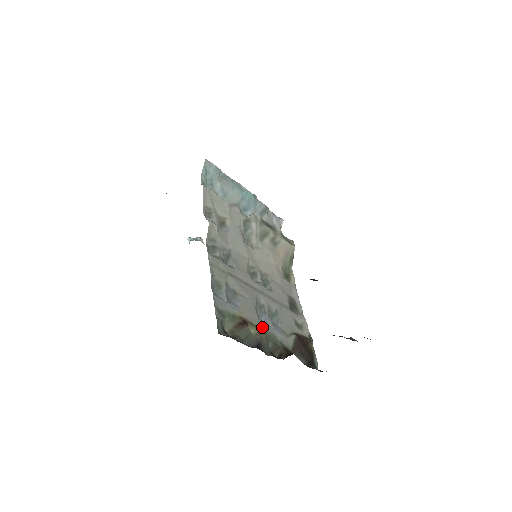
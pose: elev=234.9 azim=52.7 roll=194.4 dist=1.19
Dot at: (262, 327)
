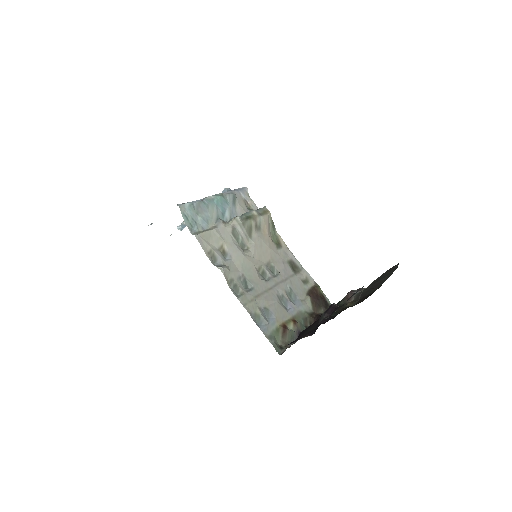
Dot at: (292, 315)
